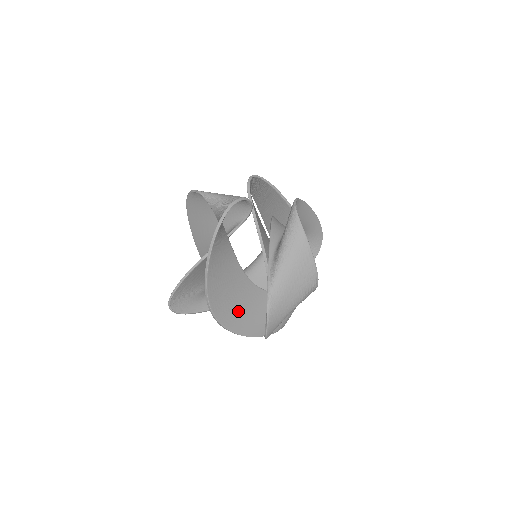
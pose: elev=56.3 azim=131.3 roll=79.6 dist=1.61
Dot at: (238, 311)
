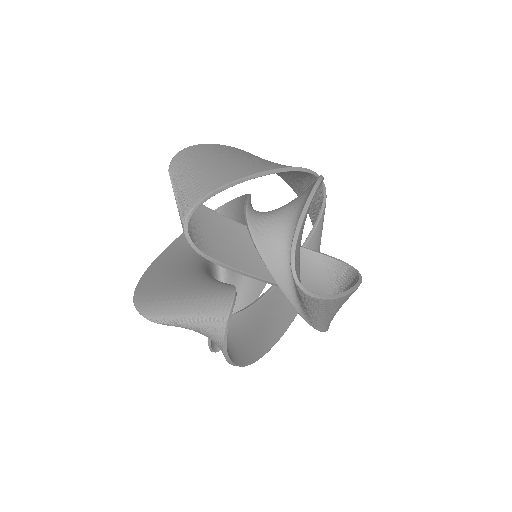
Dot at: (282, 315)
